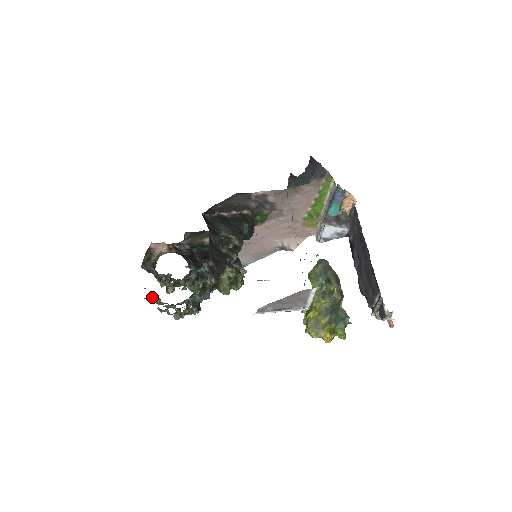
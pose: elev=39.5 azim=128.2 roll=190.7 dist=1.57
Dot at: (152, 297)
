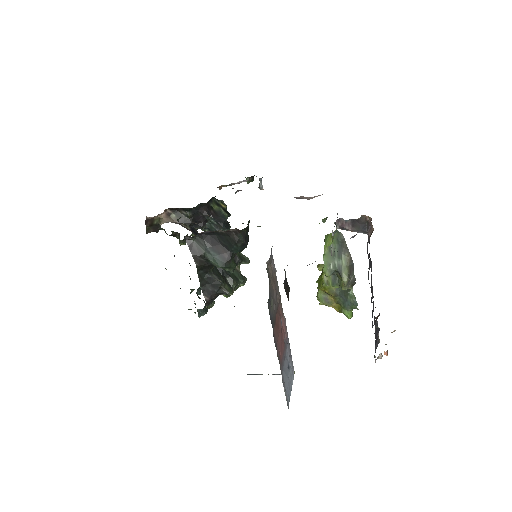
Dot at: (166, 269)
